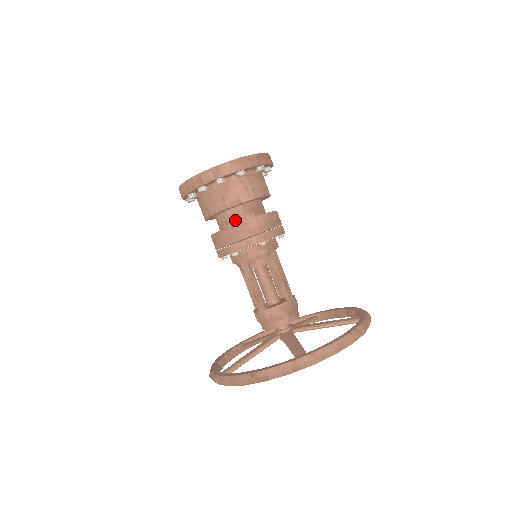
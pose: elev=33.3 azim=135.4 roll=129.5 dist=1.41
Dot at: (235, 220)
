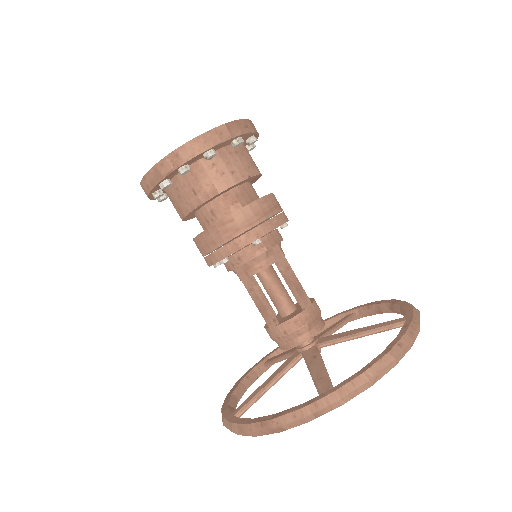
Dot at: (216, 216)
